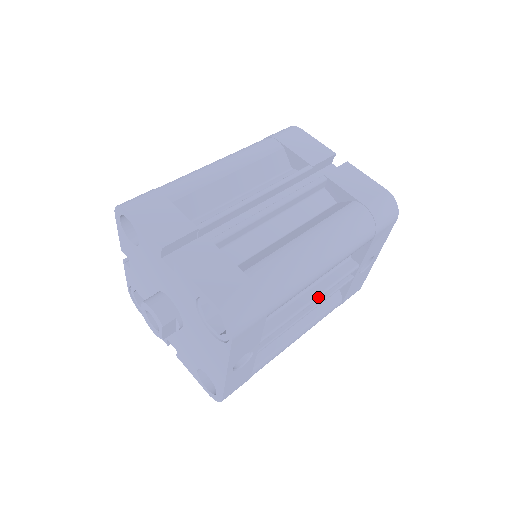
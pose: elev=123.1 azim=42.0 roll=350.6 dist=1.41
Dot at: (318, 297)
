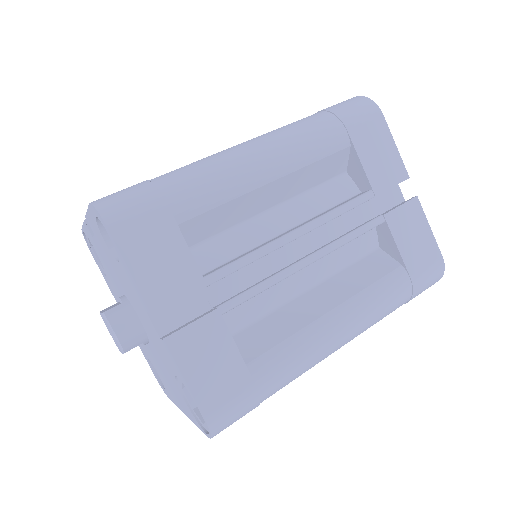
Dot at: occluded
